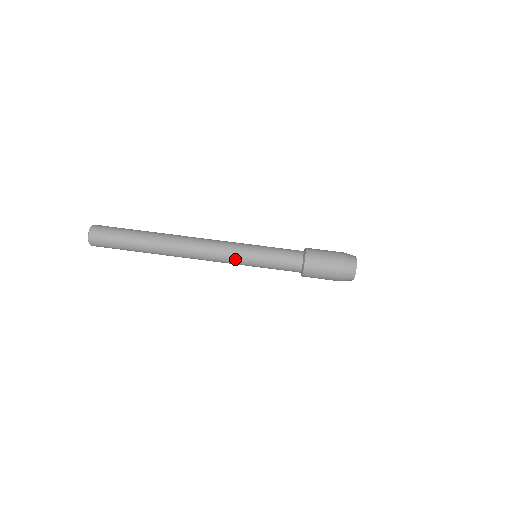
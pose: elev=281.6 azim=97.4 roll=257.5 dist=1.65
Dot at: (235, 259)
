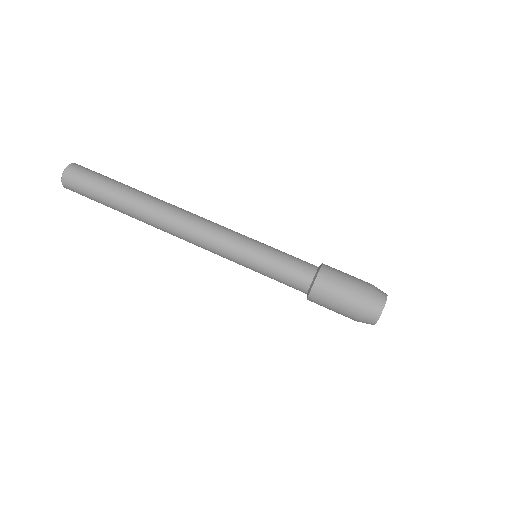
Dot at: (229, 245)
